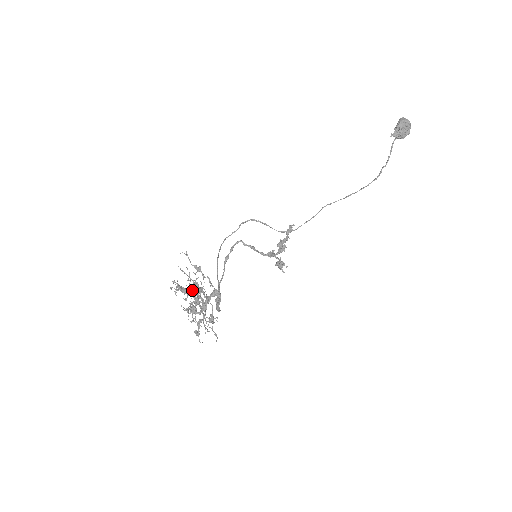
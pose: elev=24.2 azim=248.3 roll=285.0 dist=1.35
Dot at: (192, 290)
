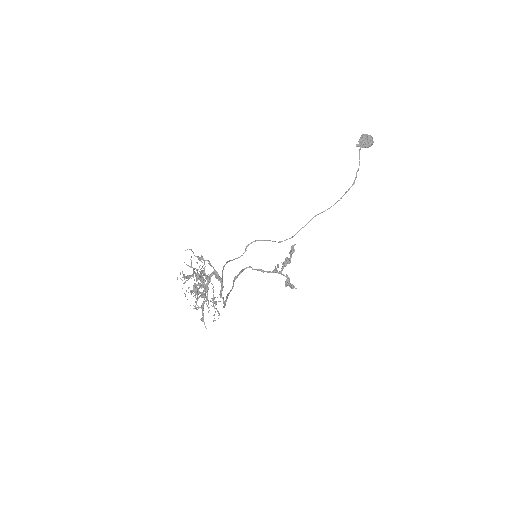
Dot at: (193, 270)
